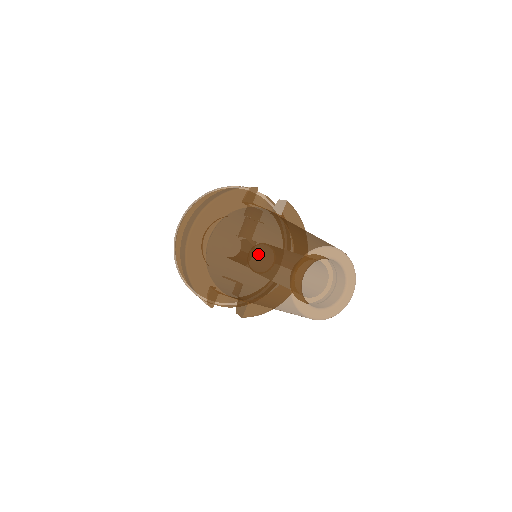
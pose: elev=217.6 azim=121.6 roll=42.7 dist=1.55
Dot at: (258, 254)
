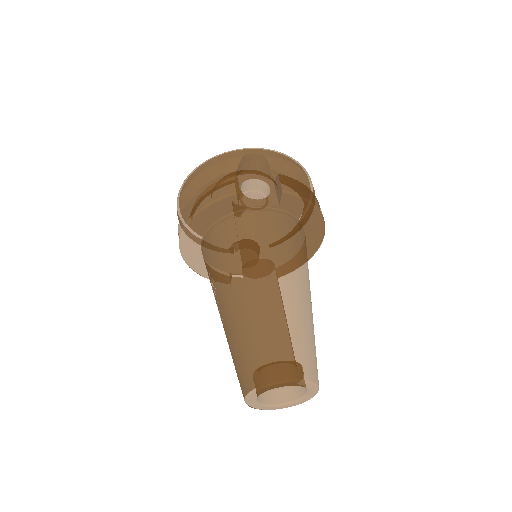
Dot at: (227, 336)
